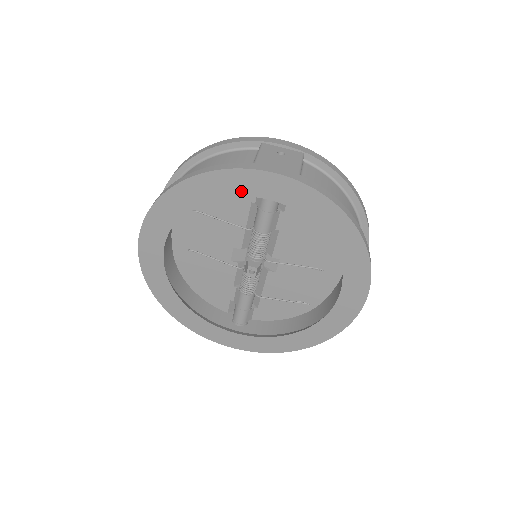
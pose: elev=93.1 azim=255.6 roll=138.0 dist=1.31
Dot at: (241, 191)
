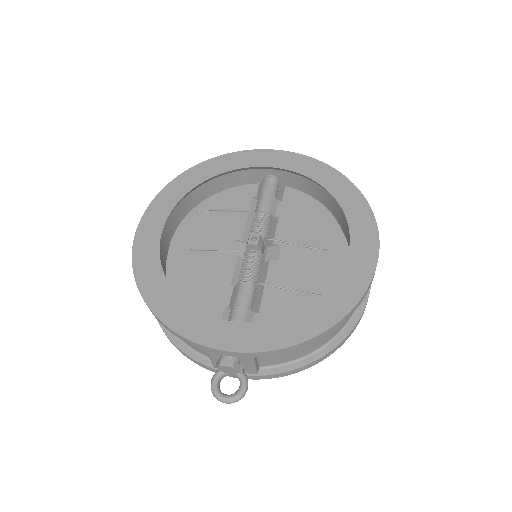
Dot at: (246, 164)
